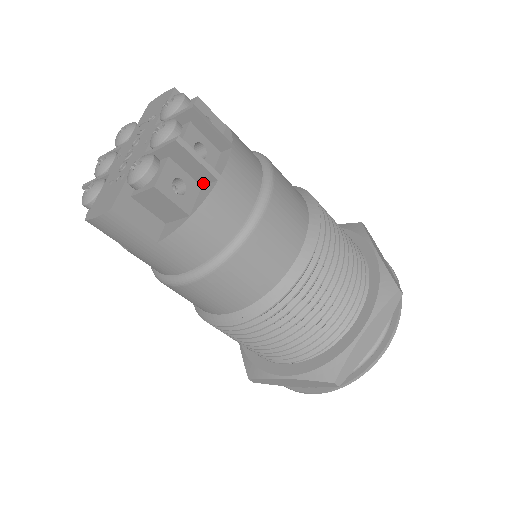
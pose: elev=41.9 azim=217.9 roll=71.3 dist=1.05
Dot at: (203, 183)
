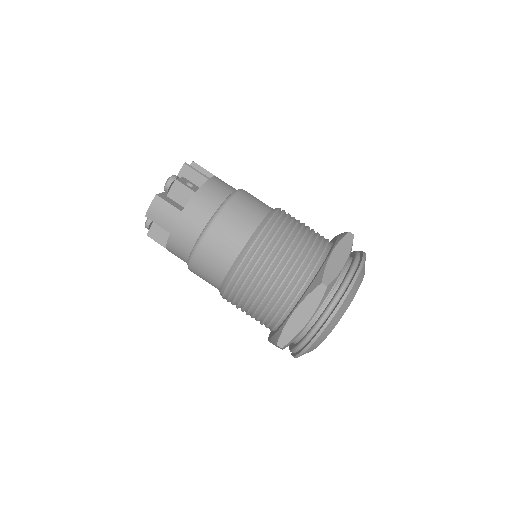
Dot at: occluded
